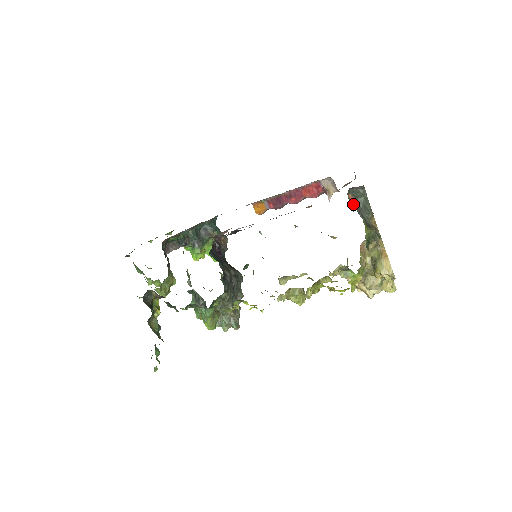
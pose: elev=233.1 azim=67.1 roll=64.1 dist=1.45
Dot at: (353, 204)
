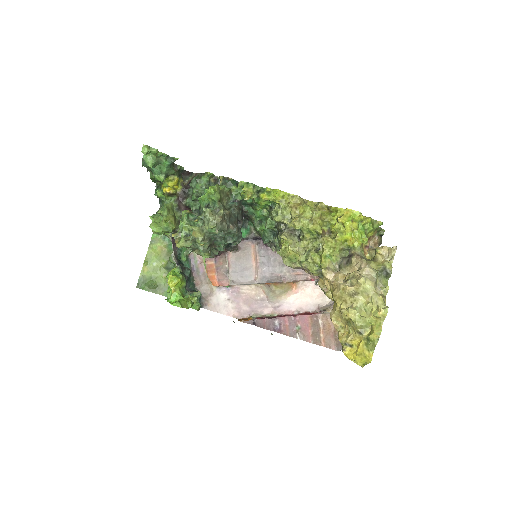
Dot at: occluded
